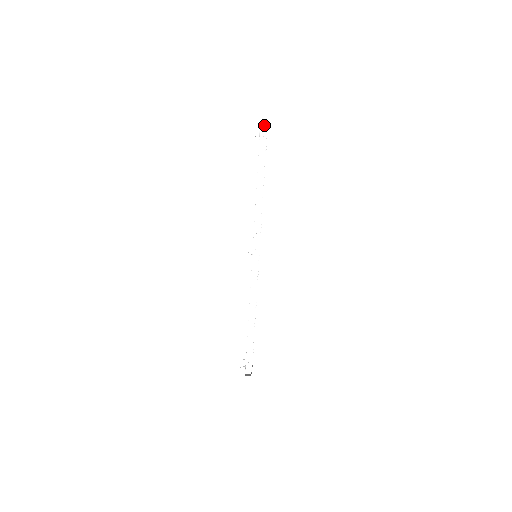
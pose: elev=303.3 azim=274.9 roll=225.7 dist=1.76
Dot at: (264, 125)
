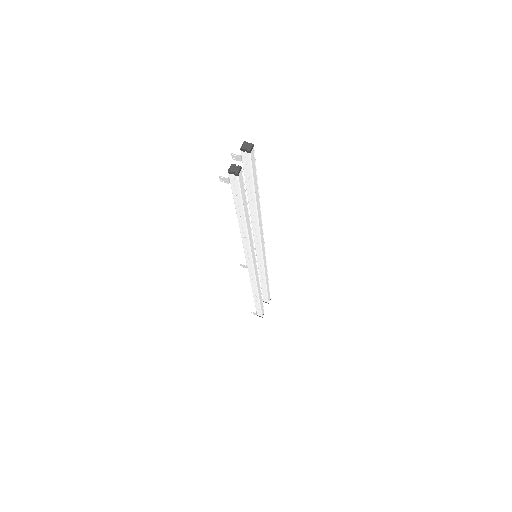
Dot at: (233, 173)
